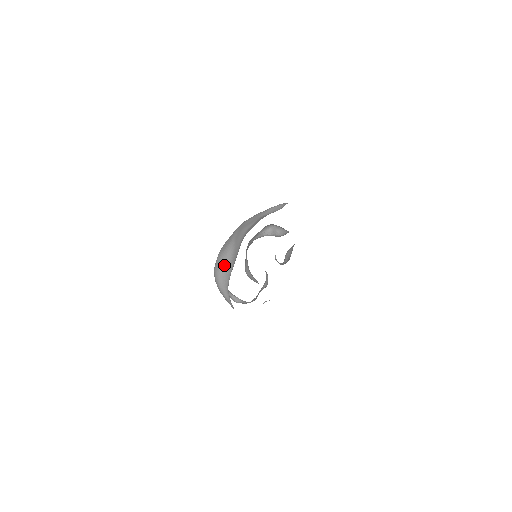
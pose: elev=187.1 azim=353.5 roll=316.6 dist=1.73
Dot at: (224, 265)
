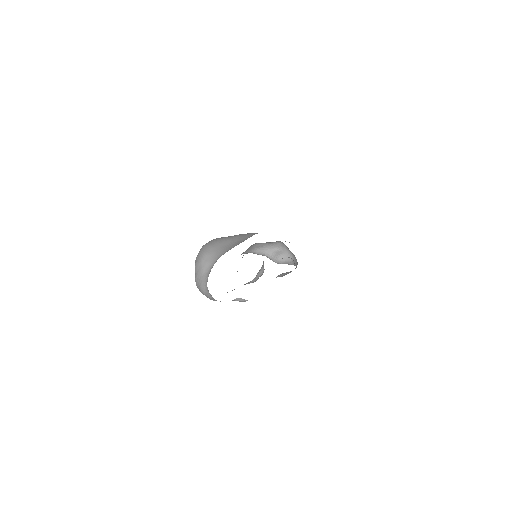
Dot at: (221, 244)
